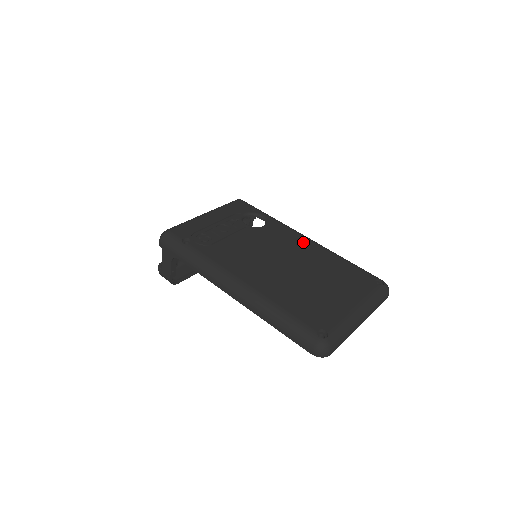
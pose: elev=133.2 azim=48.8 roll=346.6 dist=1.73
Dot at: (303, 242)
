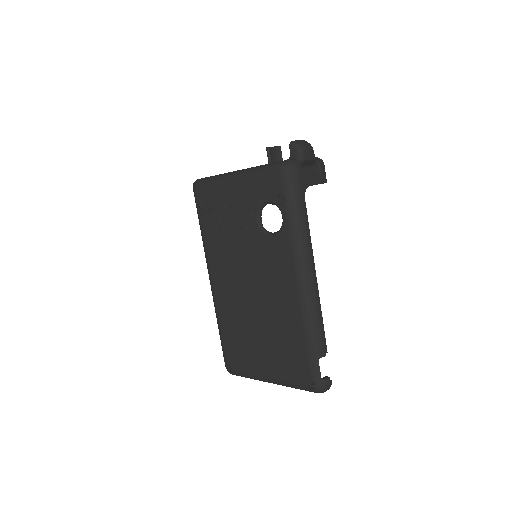
Dot at: (288, 287)
